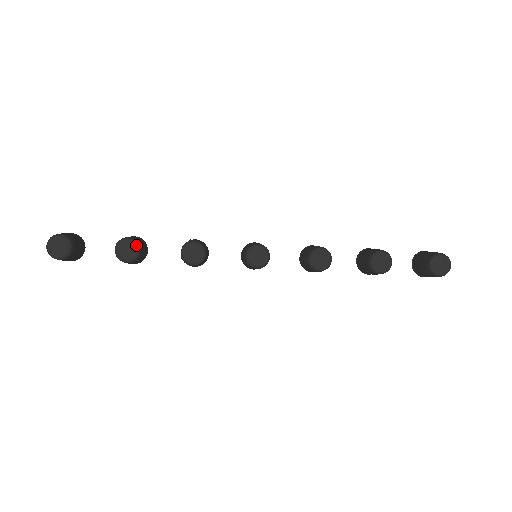
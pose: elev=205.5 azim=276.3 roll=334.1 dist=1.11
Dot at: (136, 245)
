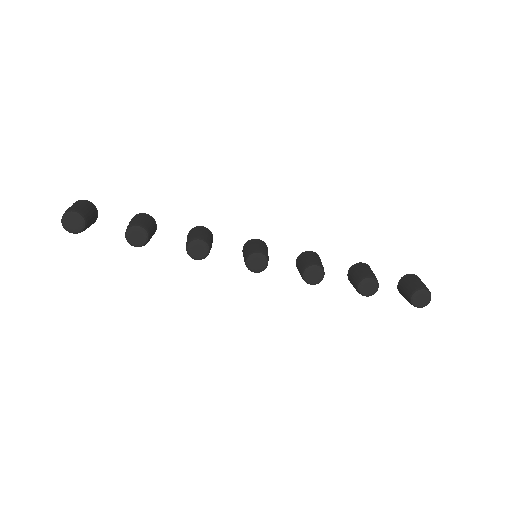
Dot at: (146, 234)
